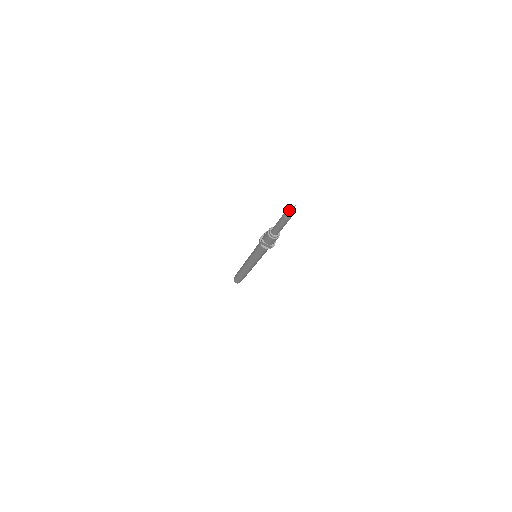
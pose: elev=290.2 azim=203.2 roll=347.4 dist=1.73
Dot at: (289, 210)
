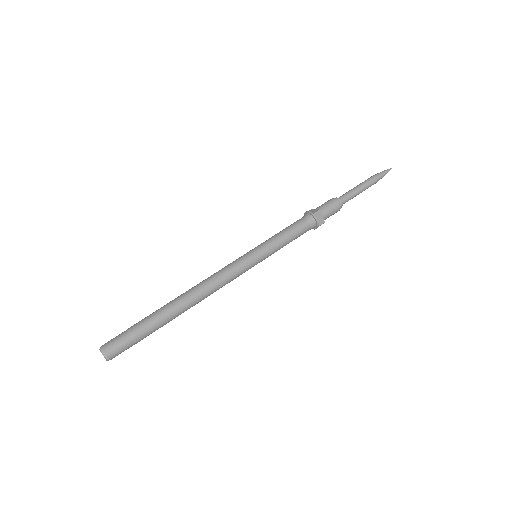
Dot at: (385, 171)
